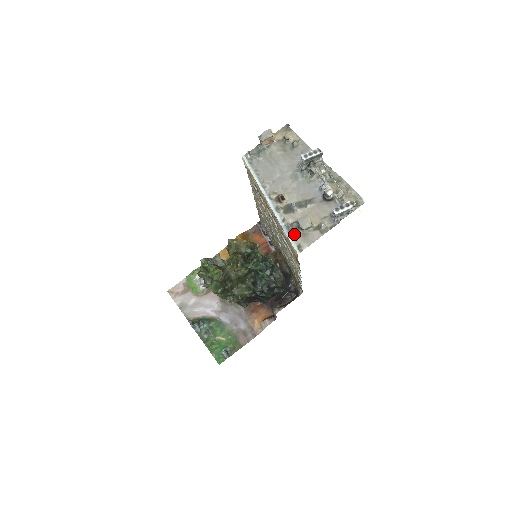
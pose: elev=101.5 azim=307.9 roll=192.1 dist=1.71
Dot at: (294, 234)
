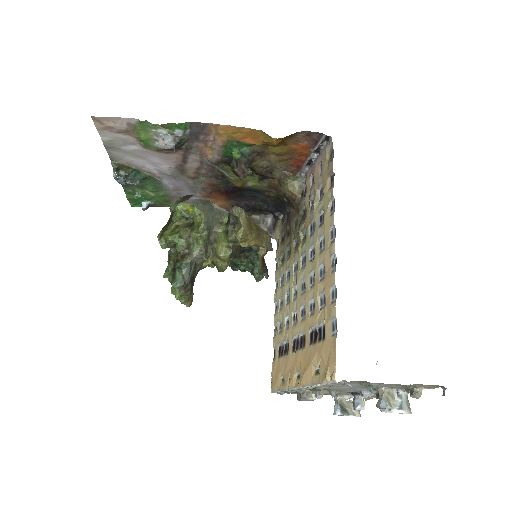
Dot at: occluded
